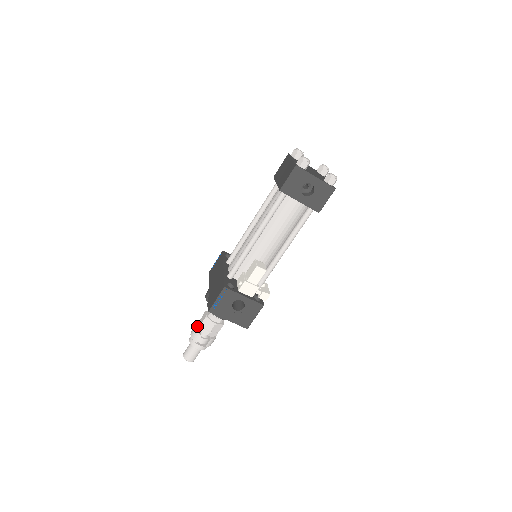
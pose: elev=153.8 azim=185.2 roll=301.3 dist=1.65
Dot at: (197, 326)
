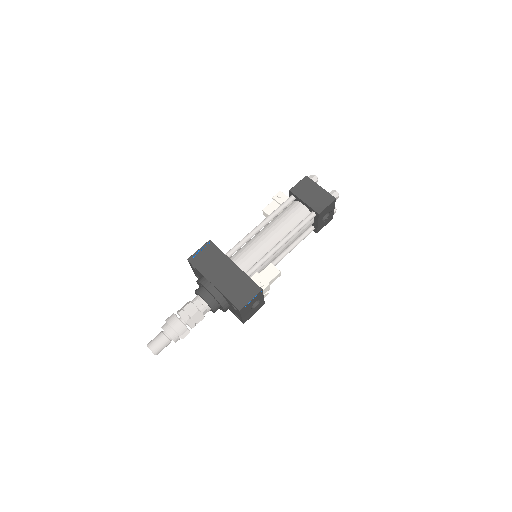
Dot at: occluded
